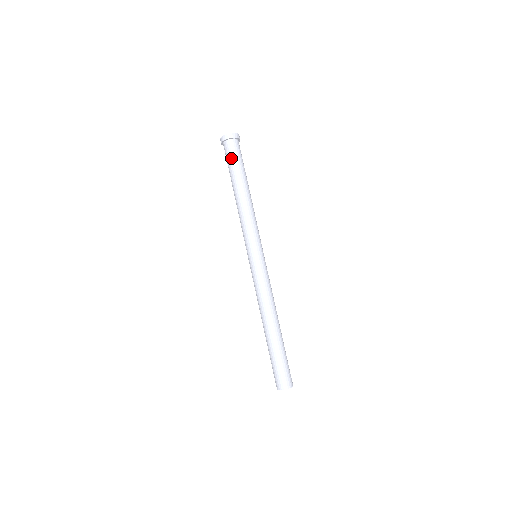
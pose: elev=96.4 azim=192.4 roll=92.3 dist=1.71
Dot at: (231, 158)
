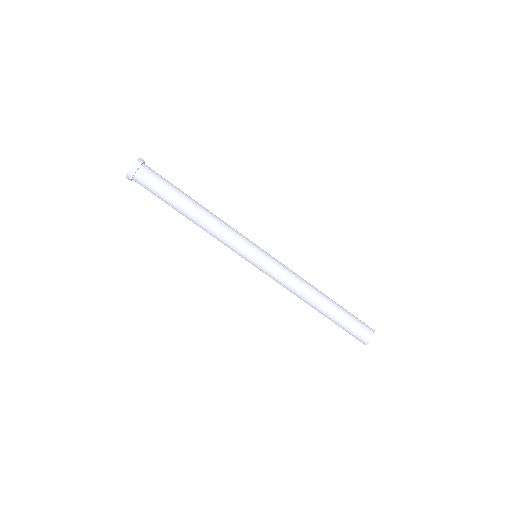
Dot at: occluded
